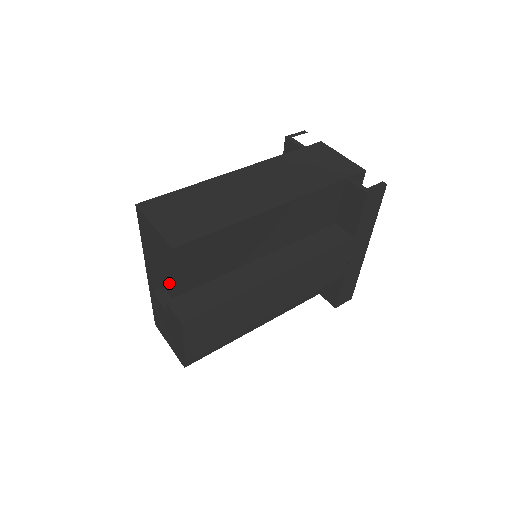
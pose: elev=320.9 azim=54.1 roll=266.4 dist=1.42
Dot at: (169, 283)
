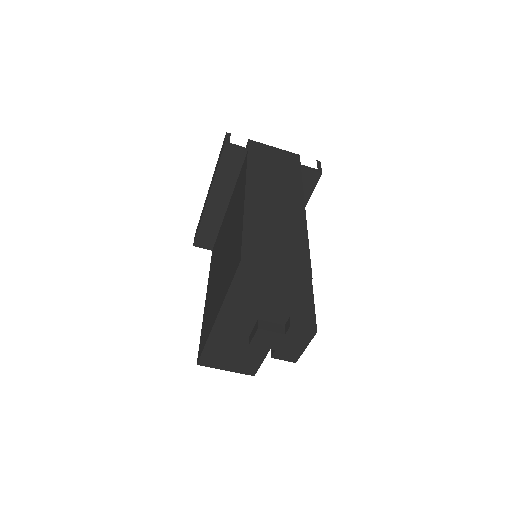
Dot at: (278, 311)
